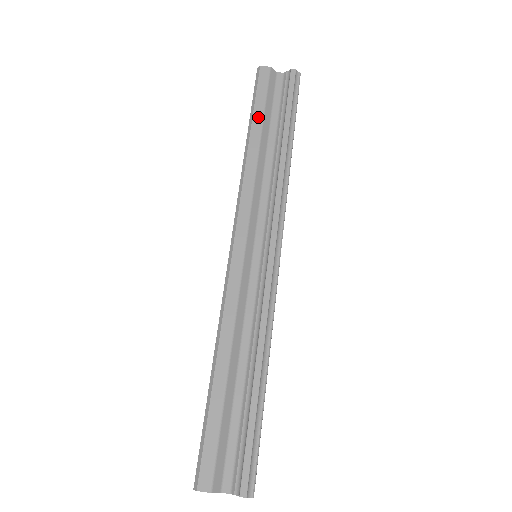
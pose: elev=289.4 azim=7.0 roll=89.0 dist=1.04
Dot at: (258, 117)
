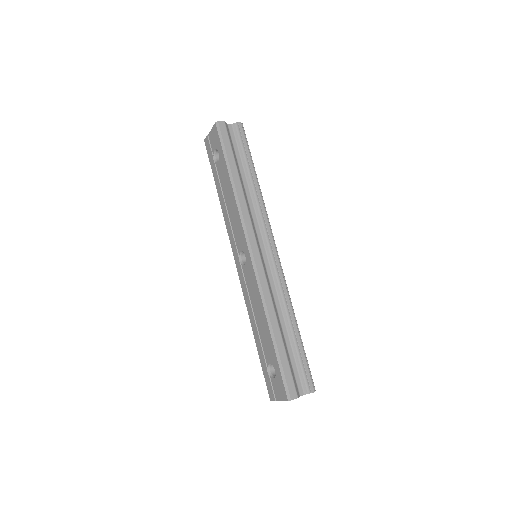
Dot at: (232, 161)
